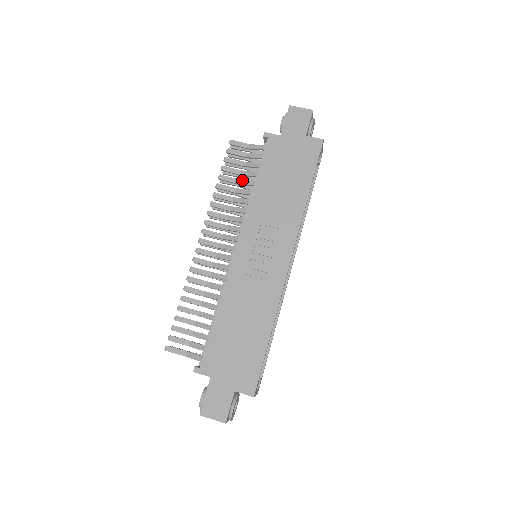
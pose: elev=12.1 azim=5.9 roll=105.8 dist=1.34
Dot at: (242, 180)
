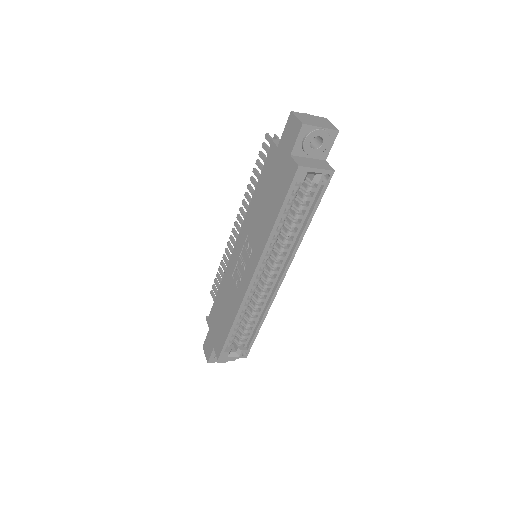
Dot at: occluded
